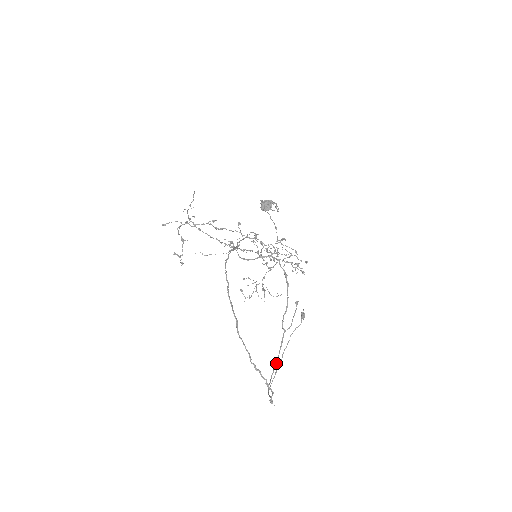
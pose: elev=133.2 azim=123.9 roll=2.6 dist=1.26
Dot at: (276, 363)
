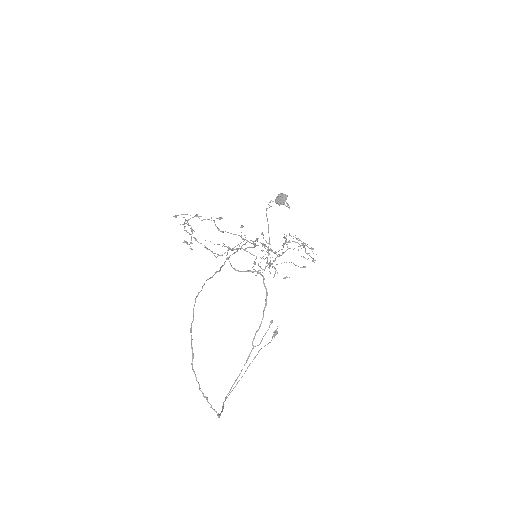
Dot at: occluded
